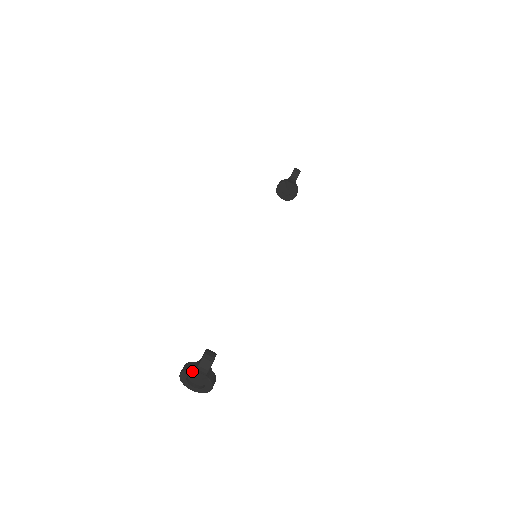
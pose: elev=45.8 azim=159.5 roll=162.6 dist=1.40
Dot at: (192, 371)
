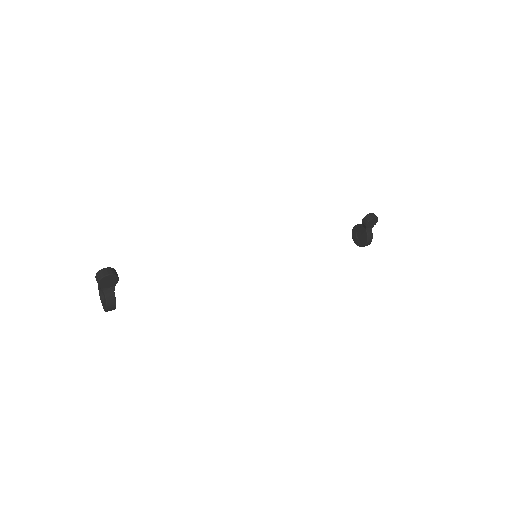
Dot at: occluded
